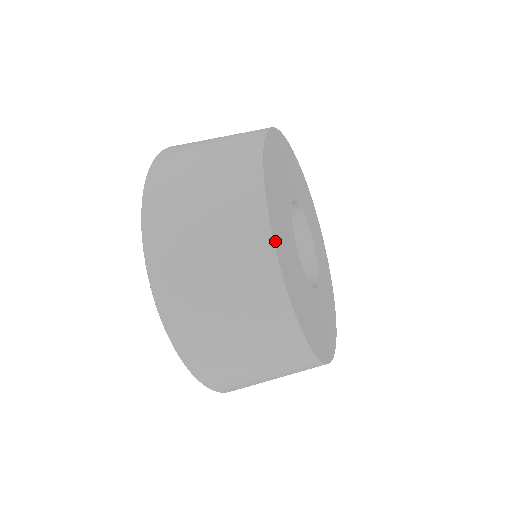
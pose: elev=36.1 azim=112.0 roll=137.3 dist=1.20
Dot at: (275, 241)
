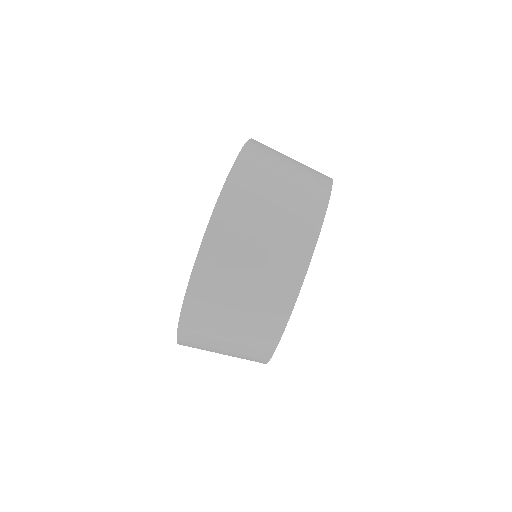
Dot at: (329, 197)
